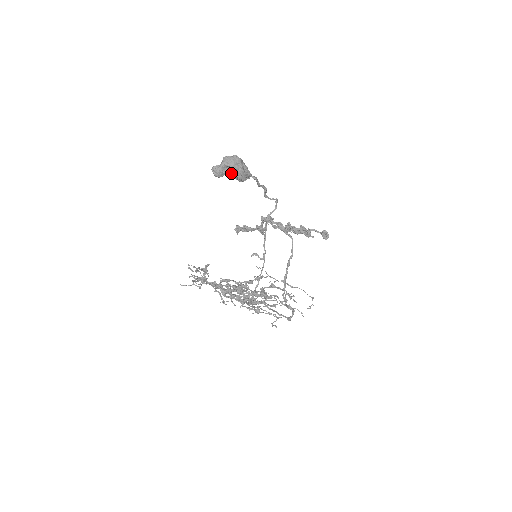
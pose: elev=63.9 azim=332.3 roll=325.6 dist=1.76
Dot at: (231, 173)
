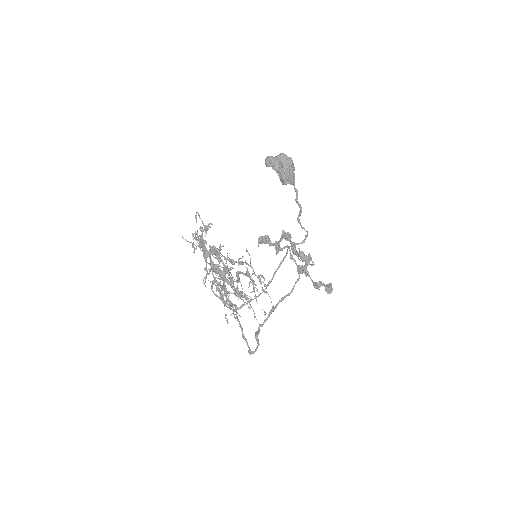
Dot at: (279, 168)
